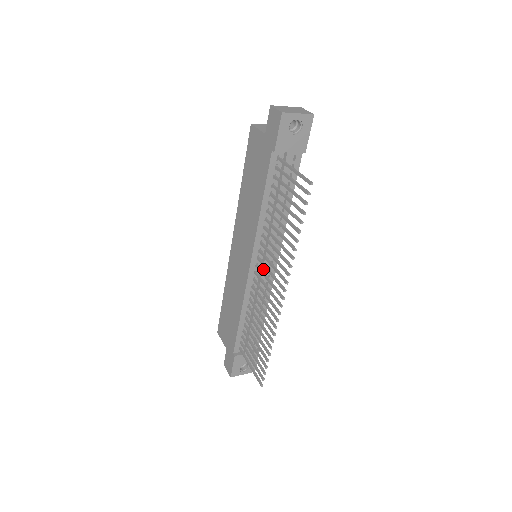
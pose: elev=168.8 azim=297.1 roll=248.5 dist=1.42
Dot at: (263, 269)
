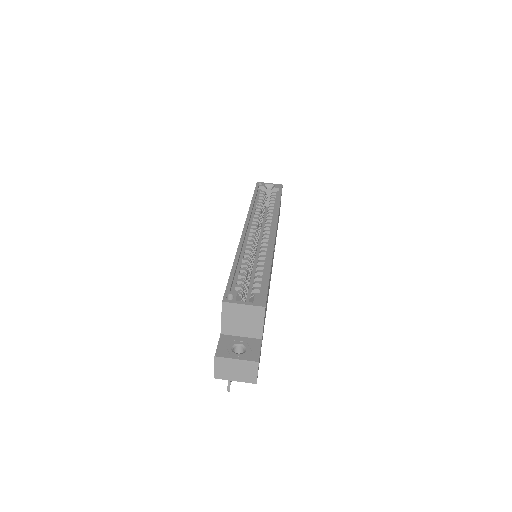
Dot at: occluded
